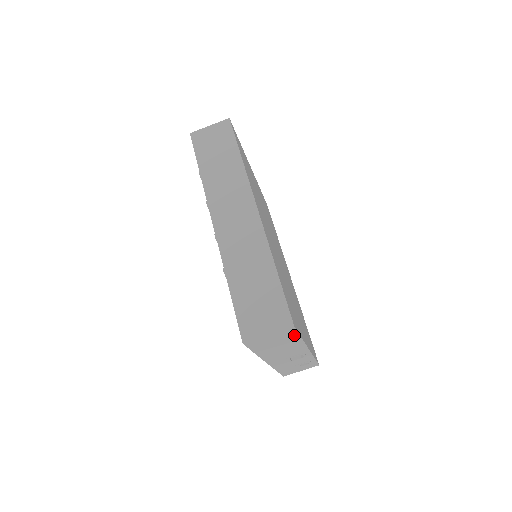
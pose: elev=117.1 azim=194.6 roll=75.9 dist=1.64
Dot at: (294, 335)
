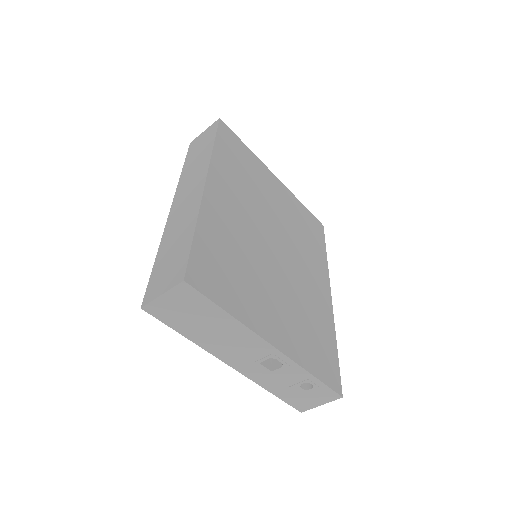
Dot at: (206, 302)
